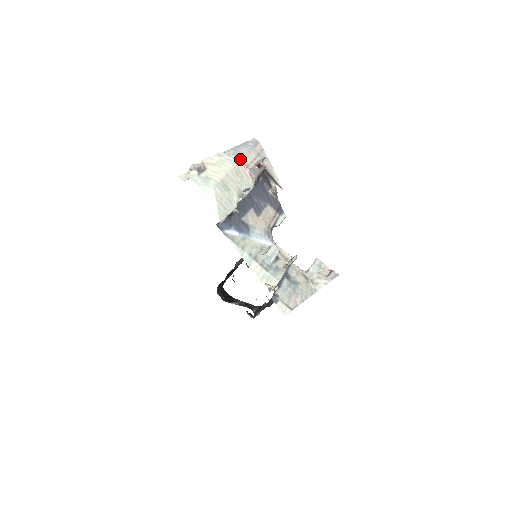
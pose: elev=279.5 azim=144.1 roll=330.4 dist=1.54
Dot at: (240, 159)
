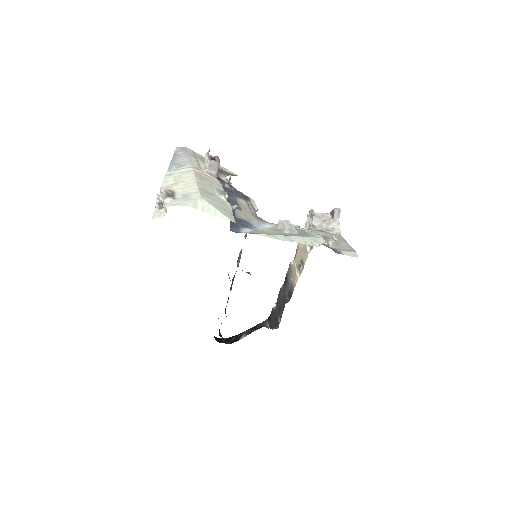
Dot at: (189, 167)
